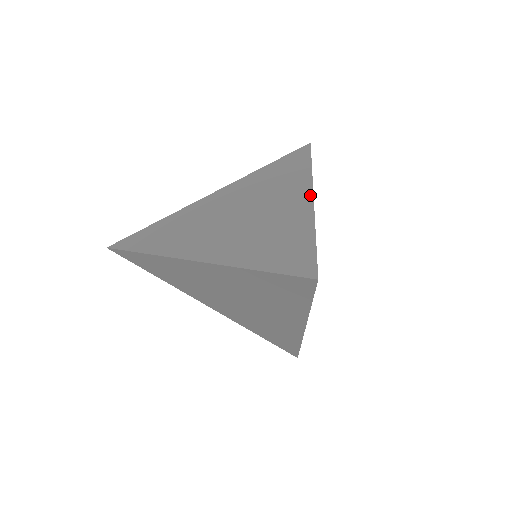
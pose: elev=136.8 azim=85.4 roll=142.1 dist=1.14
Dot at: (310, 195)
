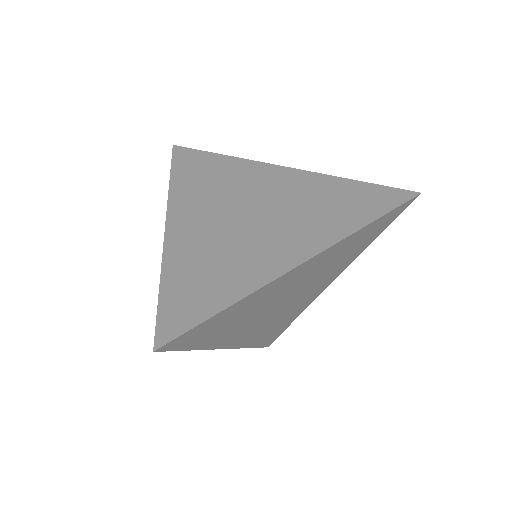
Dot at: (300, 260)
